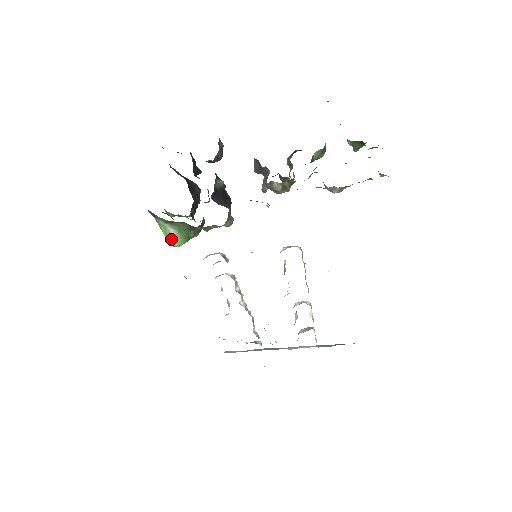
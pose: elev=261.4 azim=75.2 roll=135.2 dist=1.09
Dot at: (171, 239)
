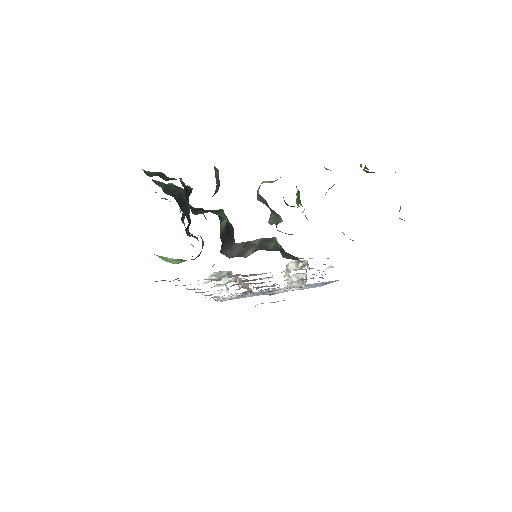
Dot at: (169, 261)
